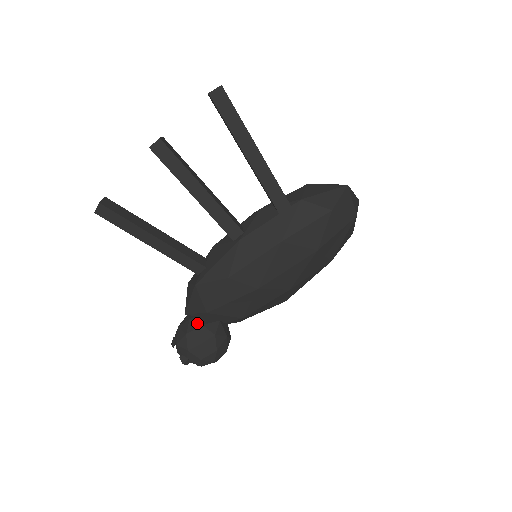
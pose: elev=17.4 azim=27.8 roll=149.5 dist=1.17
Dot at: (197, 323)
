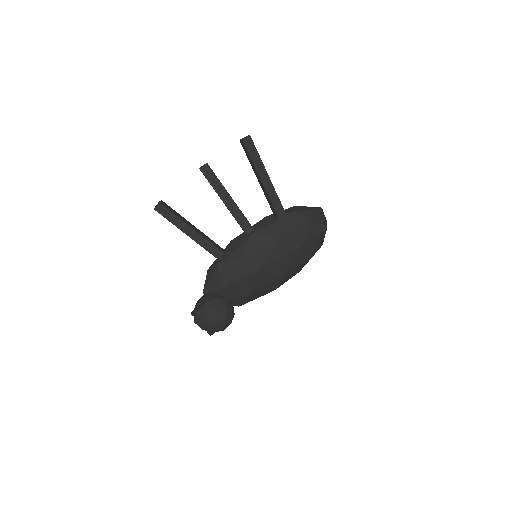
Dot at: (213, 297)
